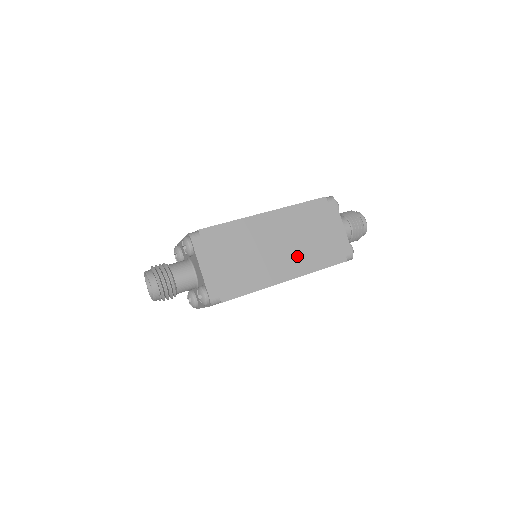
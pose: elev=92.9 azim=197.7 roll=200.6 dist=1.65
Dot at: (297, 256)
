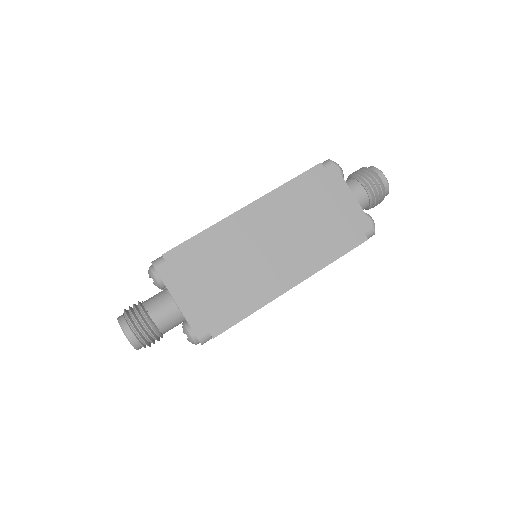
Dot at: (299, 252)
